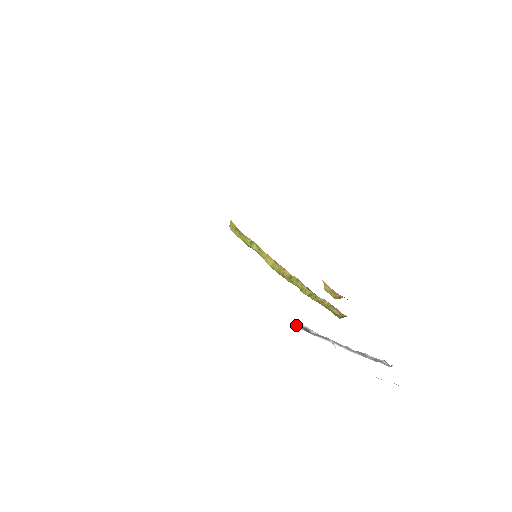
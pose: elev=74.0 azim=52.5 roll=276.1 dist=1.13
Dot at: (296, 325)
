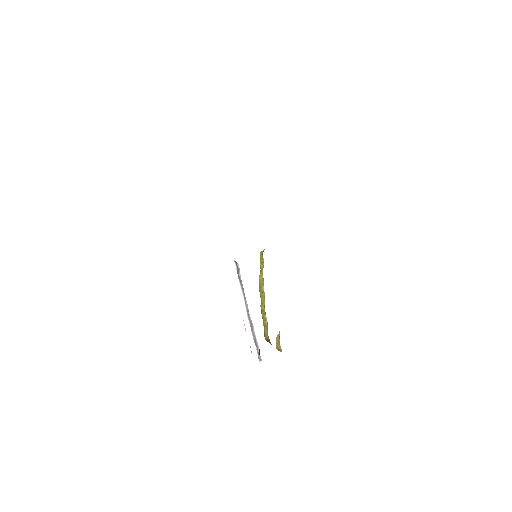
Dot at: (236, 262)
